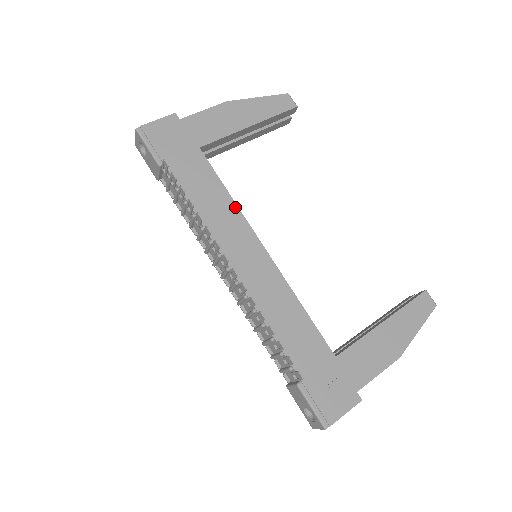
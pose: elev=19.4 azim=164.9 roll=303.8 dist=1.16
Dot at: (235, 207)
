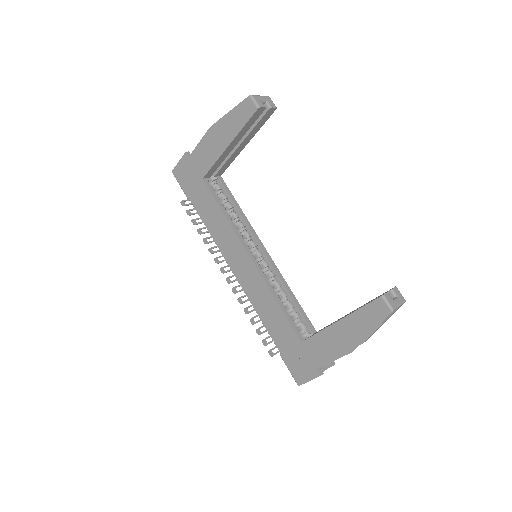
Dot at: (229, 225)
